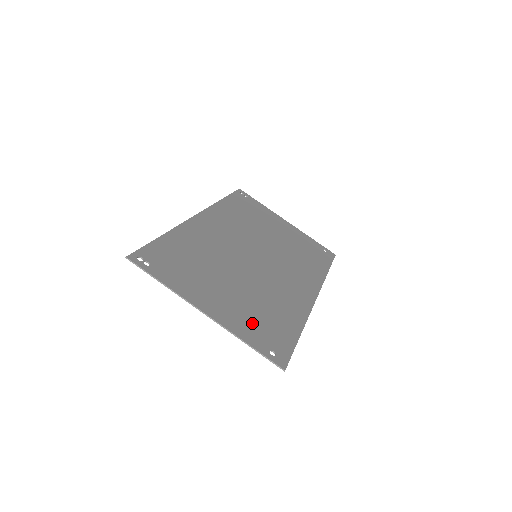
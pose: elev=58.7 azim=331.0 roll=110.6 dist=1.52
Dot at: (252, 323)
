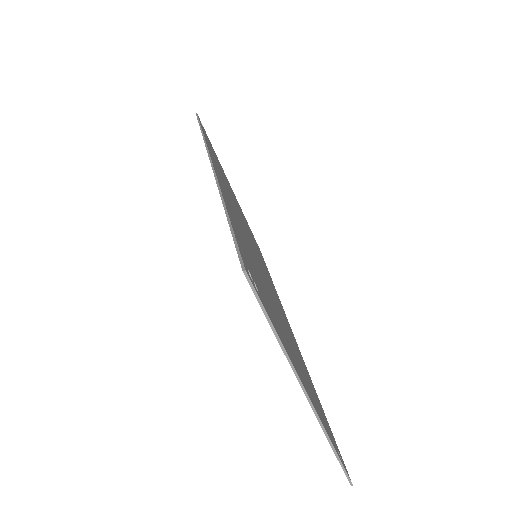
Dot at: (316, 402)
